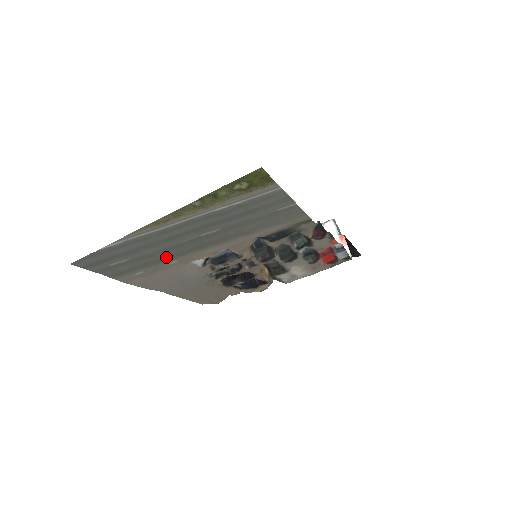
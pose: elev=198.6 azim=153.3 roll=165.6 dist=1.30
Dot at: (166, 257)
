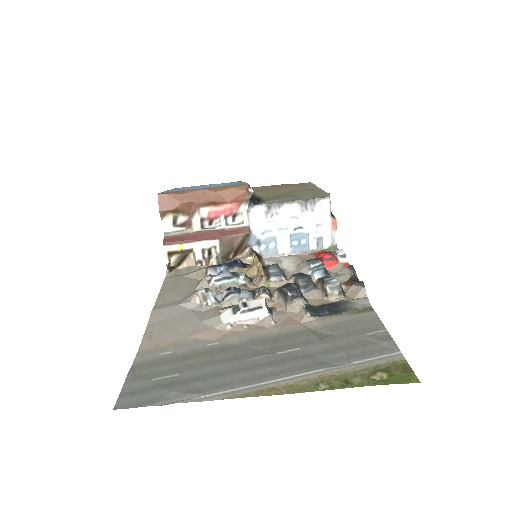
Dot at: (215, 352)
